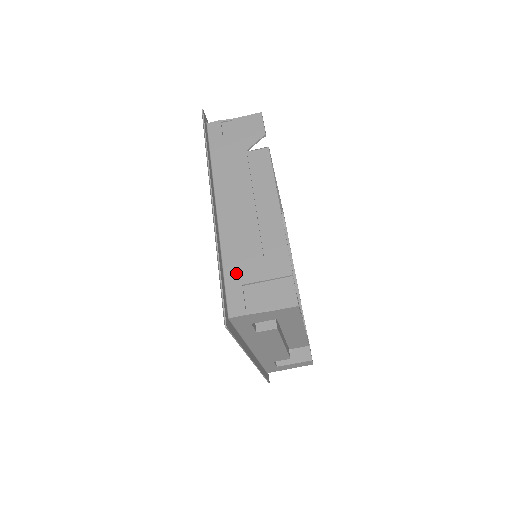
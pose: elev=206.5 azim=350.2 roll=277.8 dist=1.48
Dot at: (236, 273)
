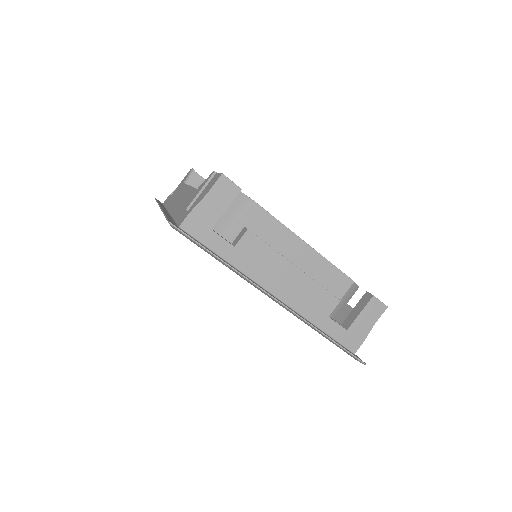
Dot at: (181, 212)
